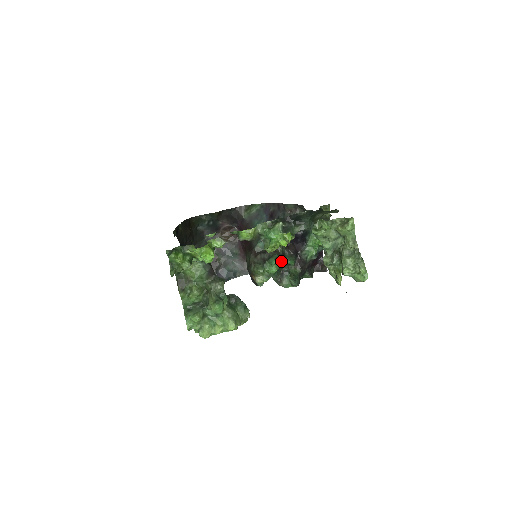
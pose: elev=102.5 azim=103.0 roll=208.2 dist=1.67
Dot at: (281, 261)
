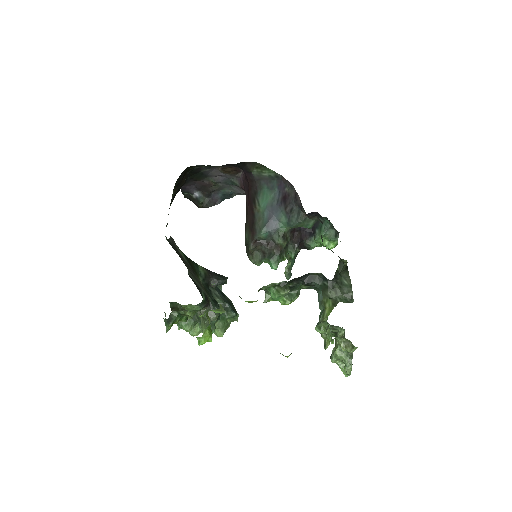
Dot at: (281, 261)
